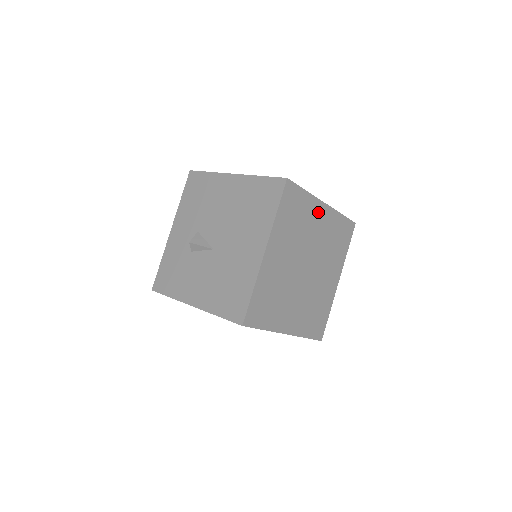
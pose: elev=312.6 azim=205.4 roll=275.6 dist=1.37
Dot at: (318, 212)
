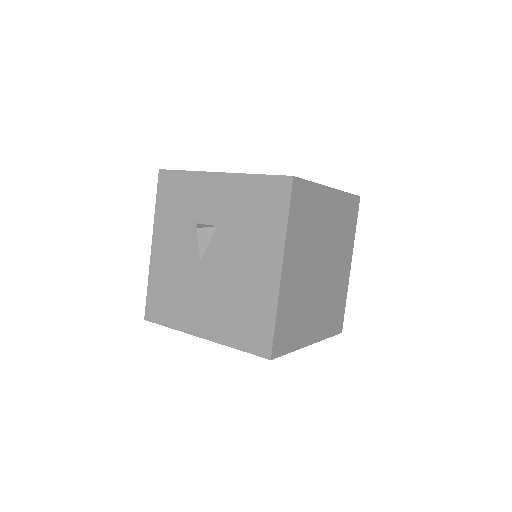
Dot at: occluded
